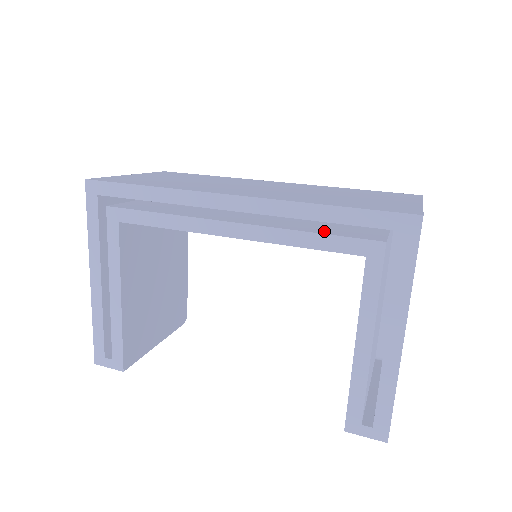
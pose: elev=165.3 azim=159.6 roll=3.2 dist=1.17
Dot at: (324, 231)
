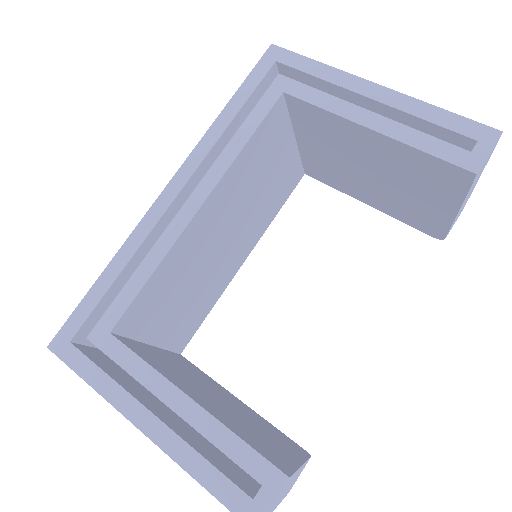
Dot at: occluded
